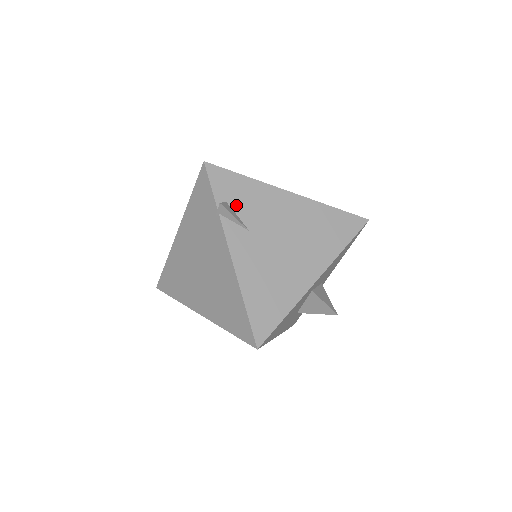
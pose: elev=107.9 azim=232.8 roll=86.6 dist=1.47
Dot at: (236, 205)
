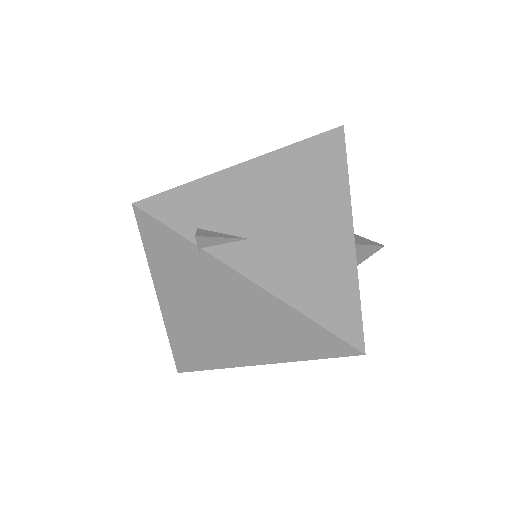
Dot at: (210, 223)
